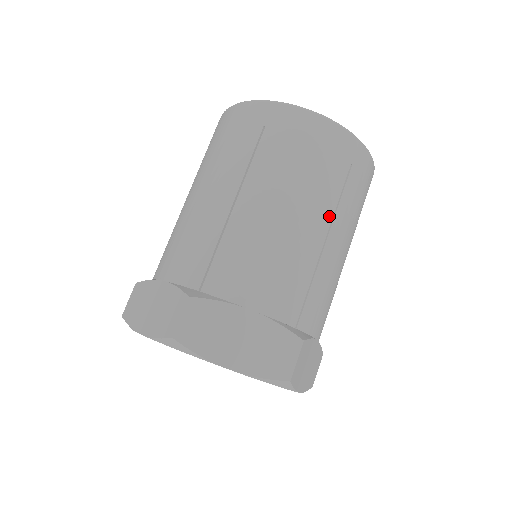
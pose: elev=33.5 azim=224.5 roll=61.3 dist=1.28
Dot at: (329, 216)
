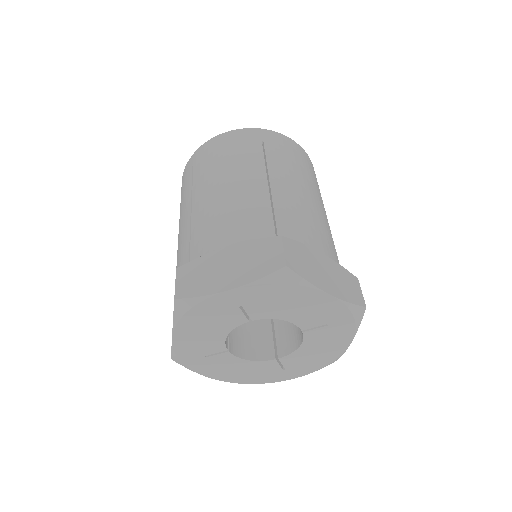
Dot at: (323, 204)
